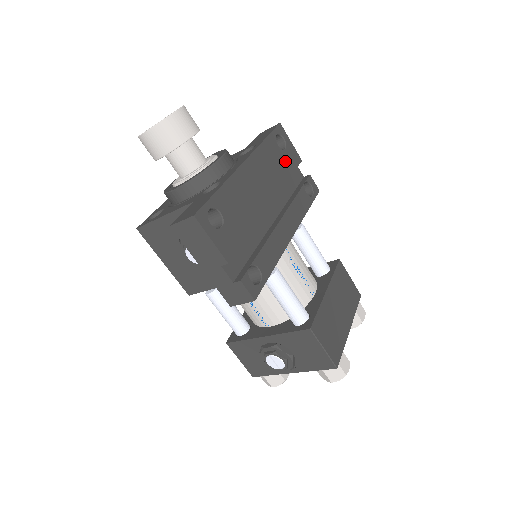
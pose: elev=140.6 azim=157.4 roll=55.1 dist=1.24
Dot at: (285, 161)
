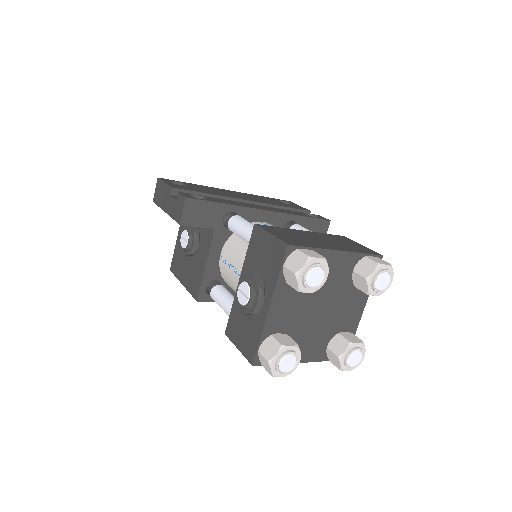
Dot at: (285, 205)
